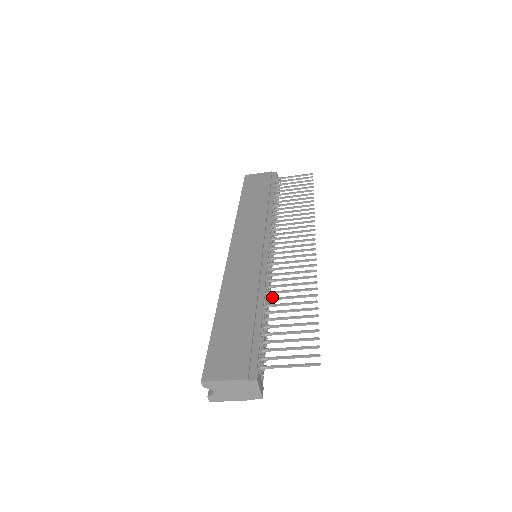
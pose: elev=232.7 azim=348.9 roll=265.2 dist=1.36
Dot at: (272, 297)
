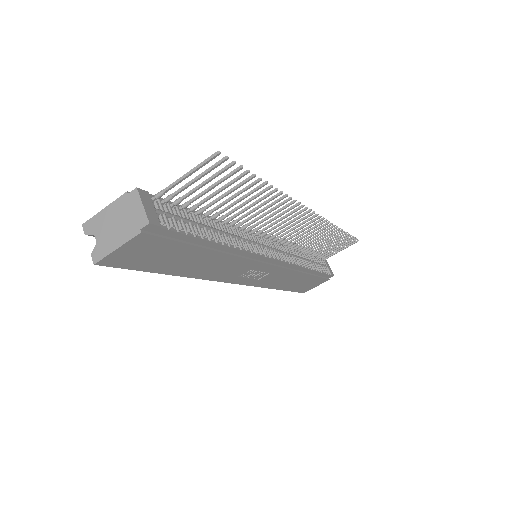
Dot at: (230, 218)
